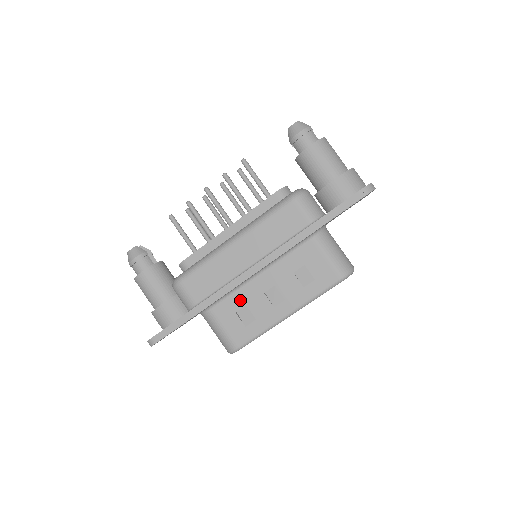
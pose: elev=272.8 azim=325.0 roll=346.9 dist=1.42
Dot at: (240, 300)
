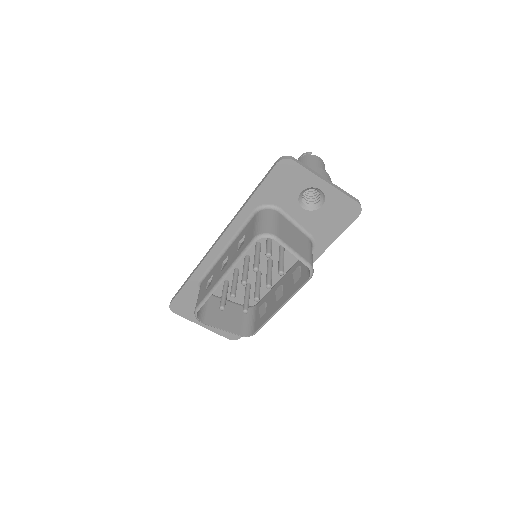
Dot at: (213, 271)
